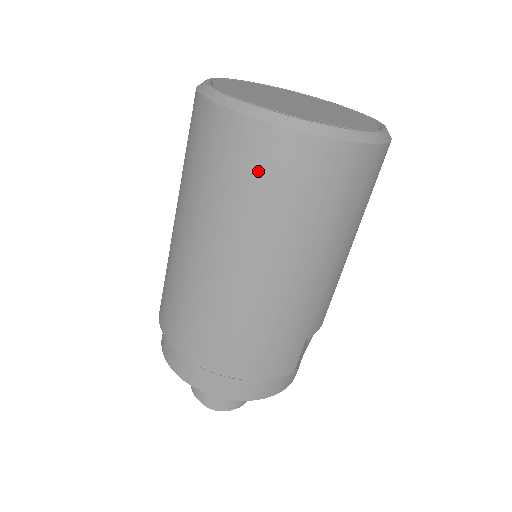
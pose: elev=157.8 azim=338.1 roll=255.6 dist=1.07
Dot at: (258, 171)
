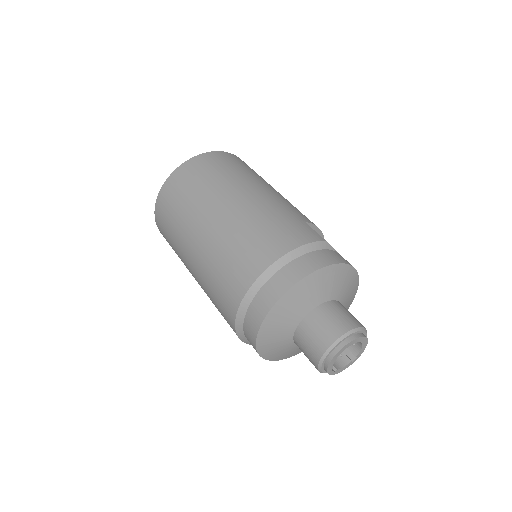
Dot at: (186, 182)
